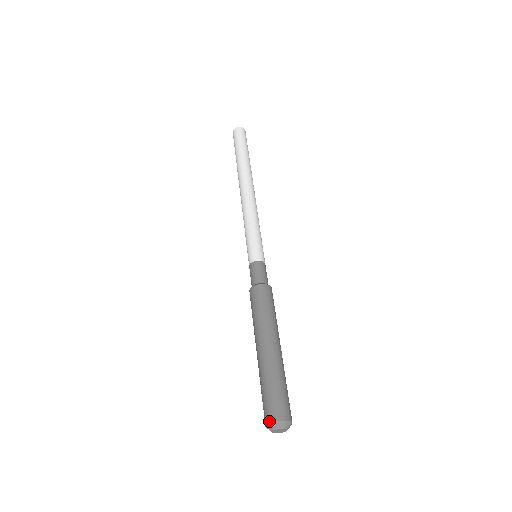
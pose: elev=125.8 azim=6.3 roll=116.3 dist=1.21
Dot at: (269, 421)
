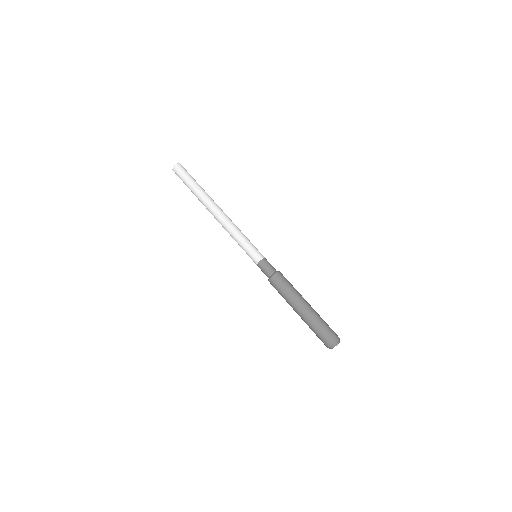
Dot at: (334, 341)
